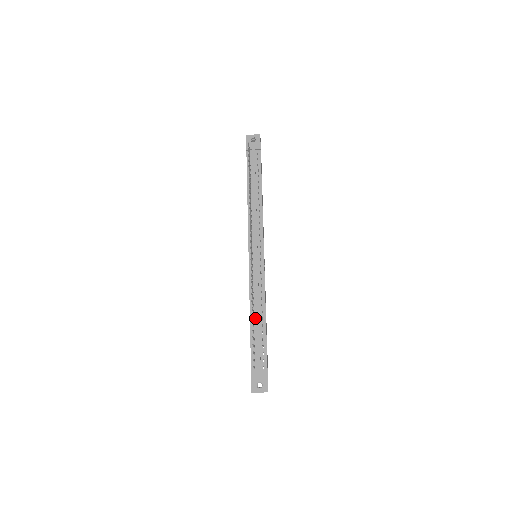
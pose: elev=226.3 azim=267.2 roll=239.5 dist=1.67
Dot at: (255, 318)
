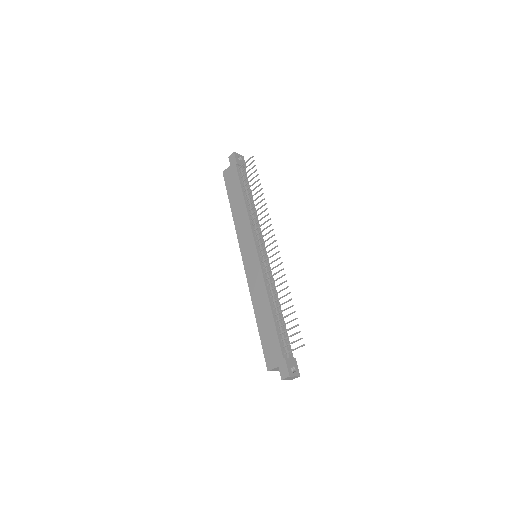
Dot at: (274, 308)
